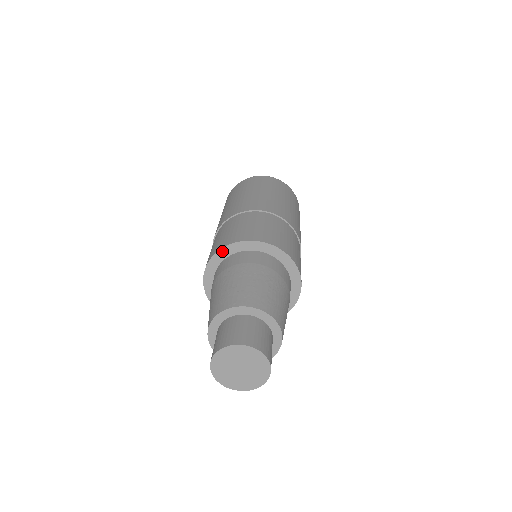
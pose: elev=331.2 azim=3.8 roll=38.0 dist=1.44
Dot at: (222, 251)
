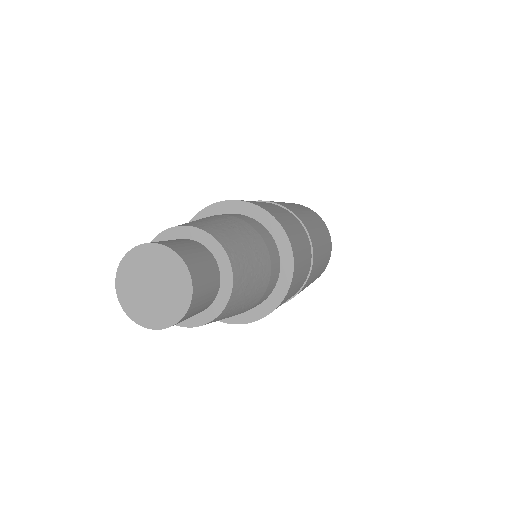
Dot at: occluded
